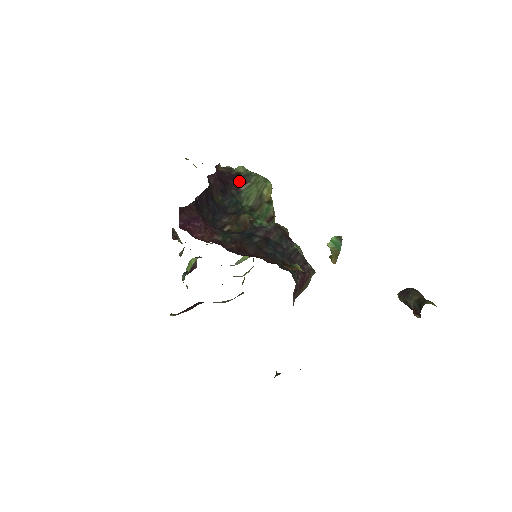
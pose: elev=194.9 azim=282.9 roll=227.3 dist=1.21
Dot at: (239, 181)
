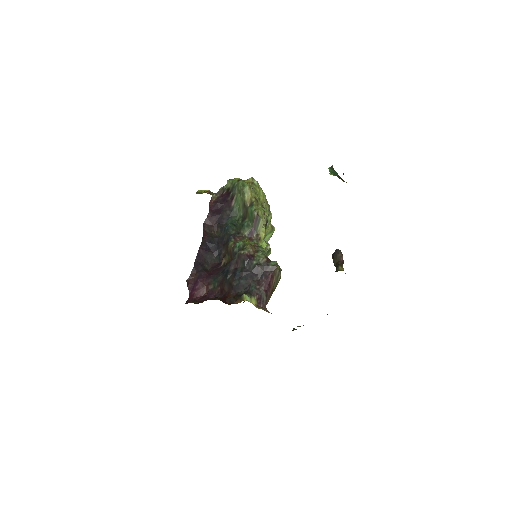
Dot at: (229, 199)
